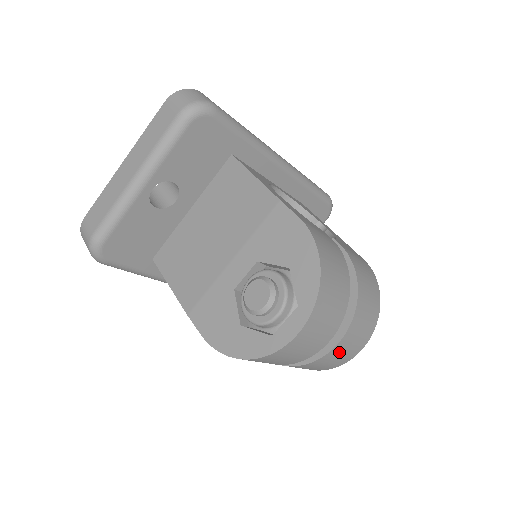
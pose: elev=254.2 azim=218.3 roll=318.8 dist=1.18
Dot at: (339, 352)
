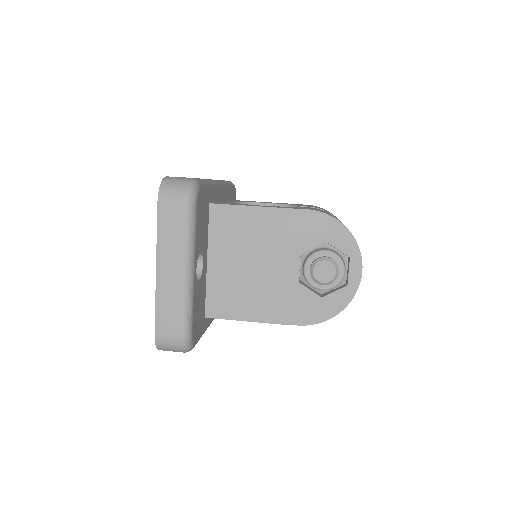
Dot at: occluded
